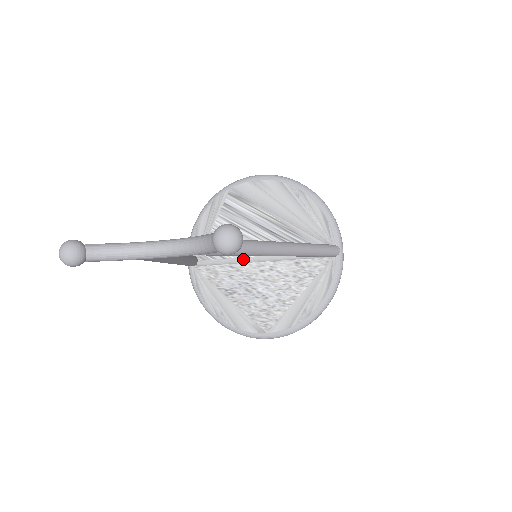
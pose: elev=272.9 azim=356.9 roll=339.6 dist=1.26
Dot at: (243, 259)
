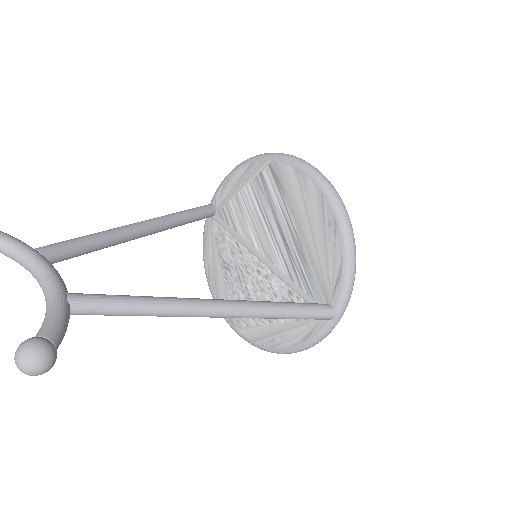
Dot at: (249, 246)
